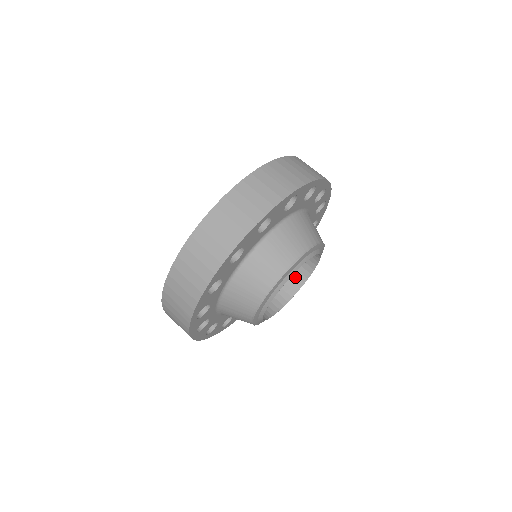
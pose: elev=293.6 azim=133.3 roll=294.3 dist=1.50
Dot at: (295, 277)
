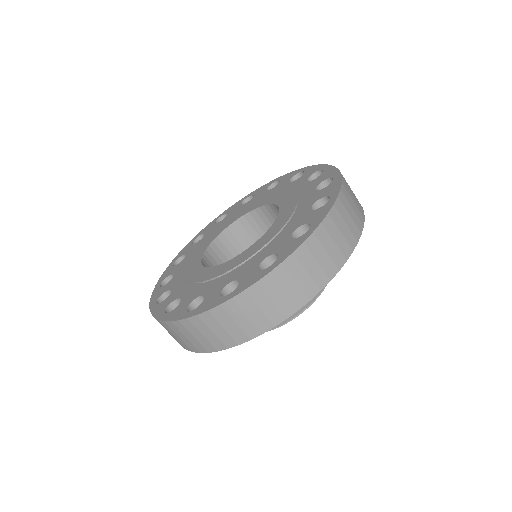
Dot at: occluded
